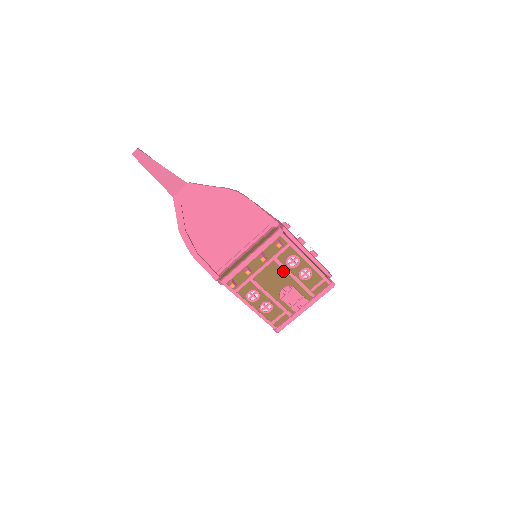
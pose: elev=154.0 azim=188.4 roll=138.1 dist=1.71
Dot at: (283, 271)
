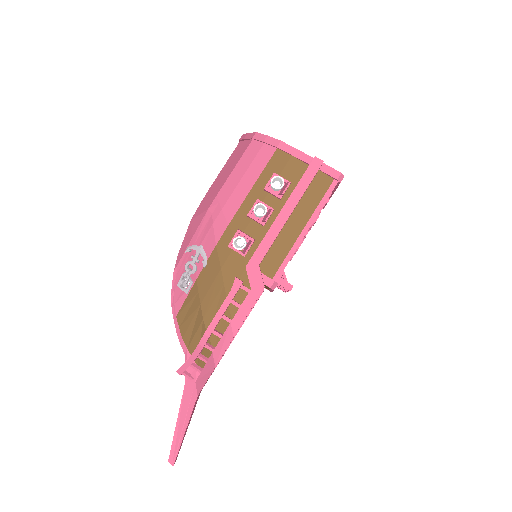
Dot at: occluded
